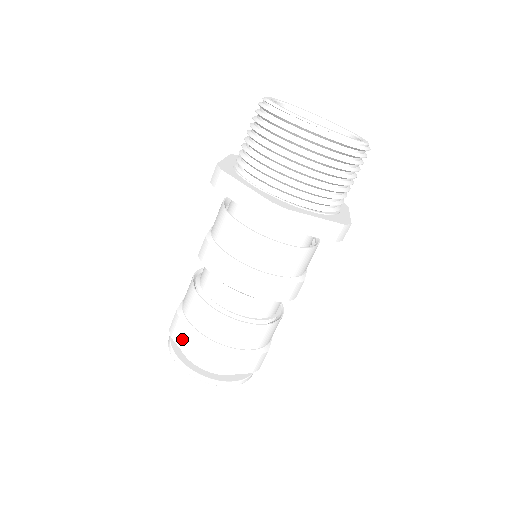
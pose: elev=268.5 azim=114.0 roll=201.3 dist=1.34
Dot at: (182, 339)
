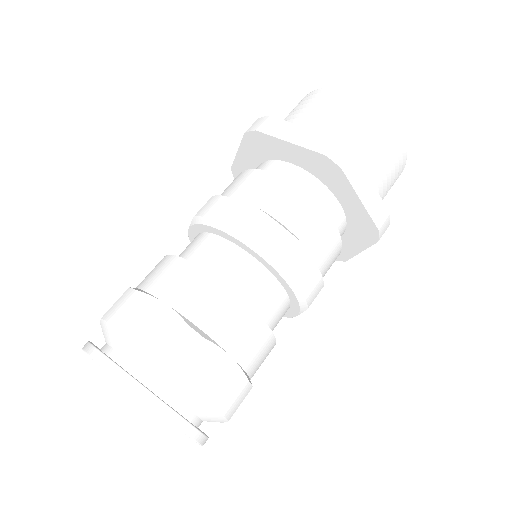
Dot at: (131, 322)
